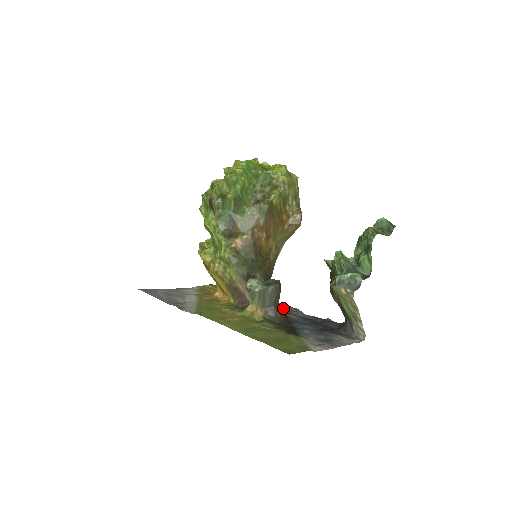
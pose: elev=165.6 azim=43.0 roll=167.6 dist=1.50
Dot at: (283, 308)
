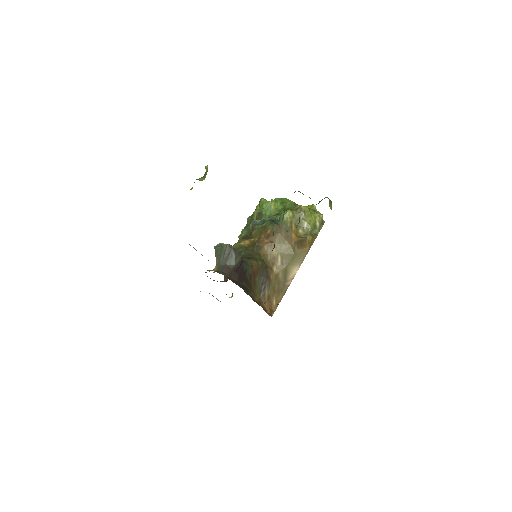
Dot at: occluded
